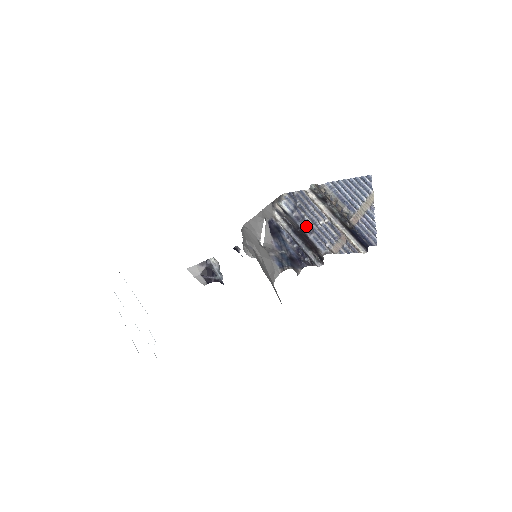
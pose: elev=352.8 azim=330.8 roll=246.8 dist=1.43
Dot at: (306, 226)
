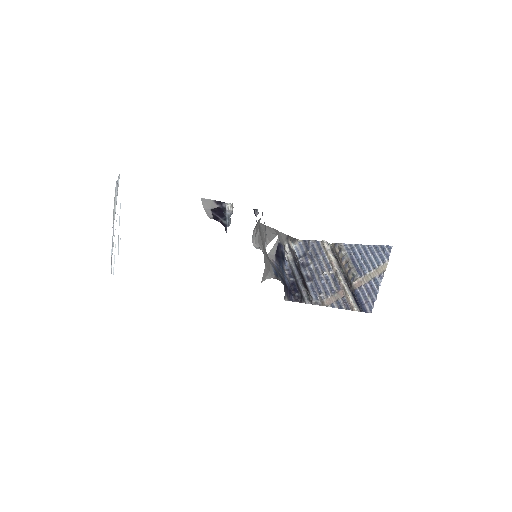
Dot at: (307, 273)
